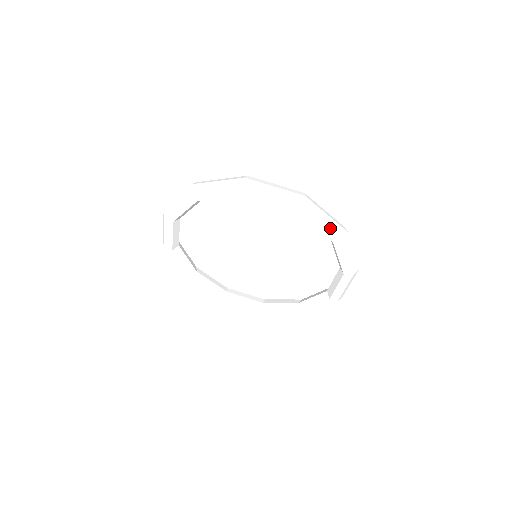
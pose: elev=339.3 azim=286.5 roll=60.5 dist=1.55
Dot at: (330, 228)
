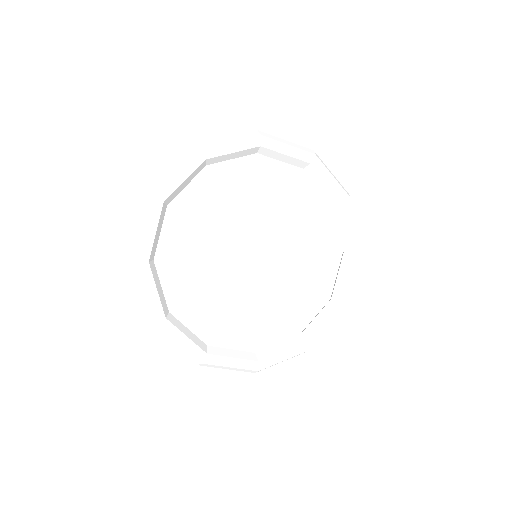
Dot at: (340, 184)
